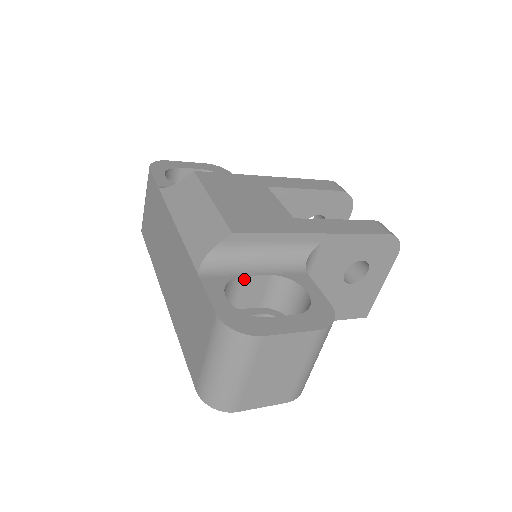
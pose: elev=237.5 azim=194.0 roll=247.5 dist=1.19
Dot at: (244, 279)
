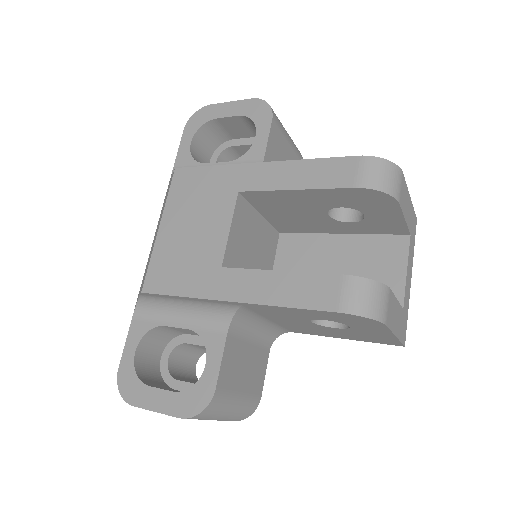
Dot at: (168, 327)
